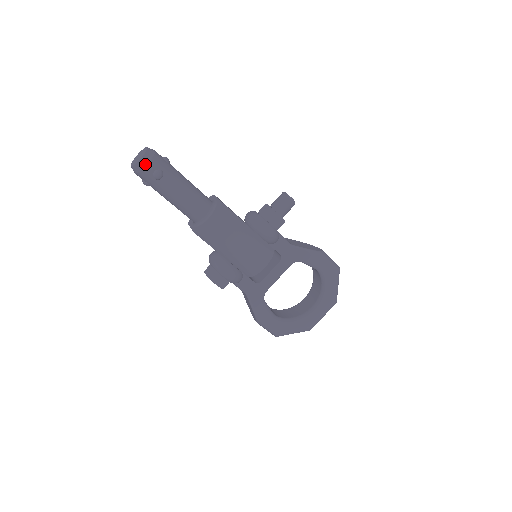
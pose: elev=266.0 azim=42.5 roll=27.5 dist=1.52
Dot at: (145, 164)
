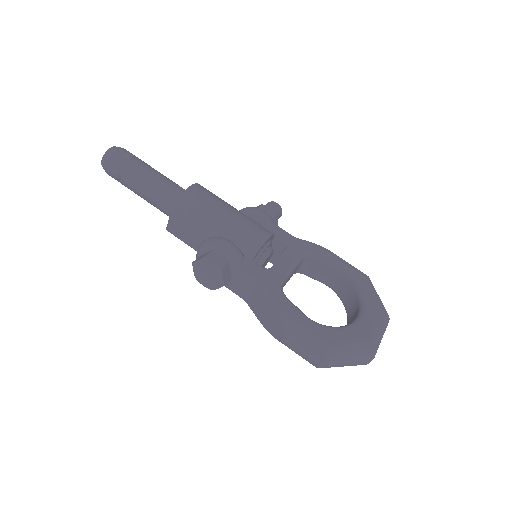
Dot at: (116, 149)
